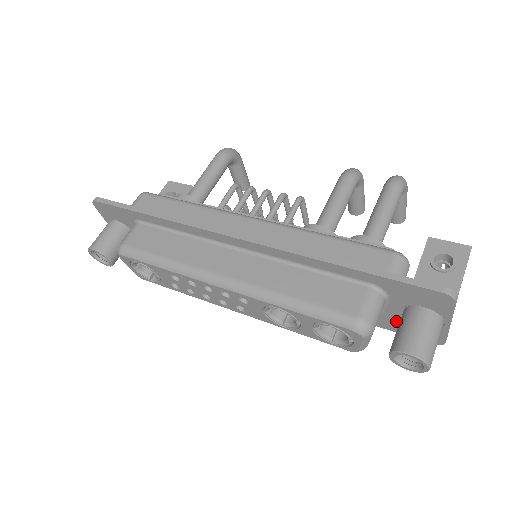
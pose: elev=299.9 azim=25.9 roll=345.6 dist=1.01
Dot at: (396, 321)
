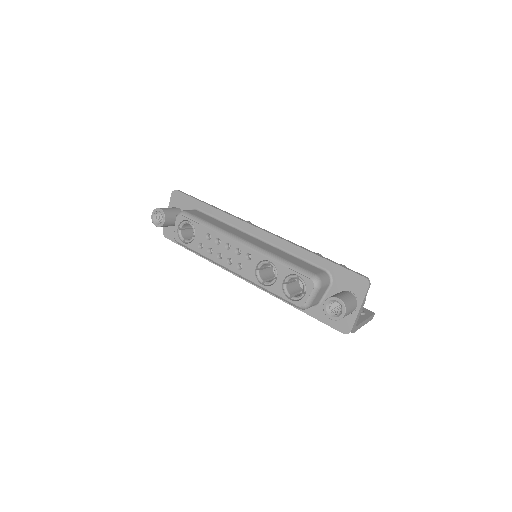
Dot at: occluded
